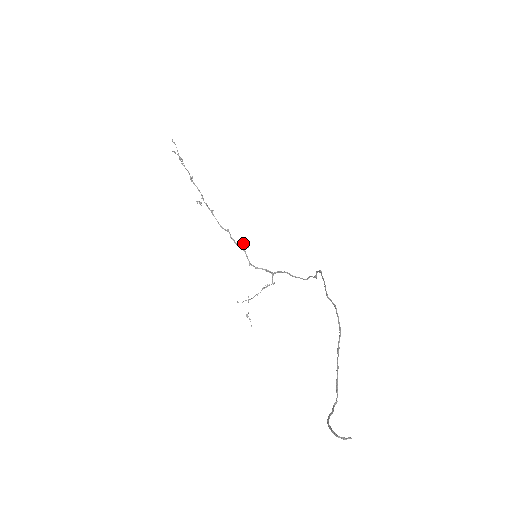
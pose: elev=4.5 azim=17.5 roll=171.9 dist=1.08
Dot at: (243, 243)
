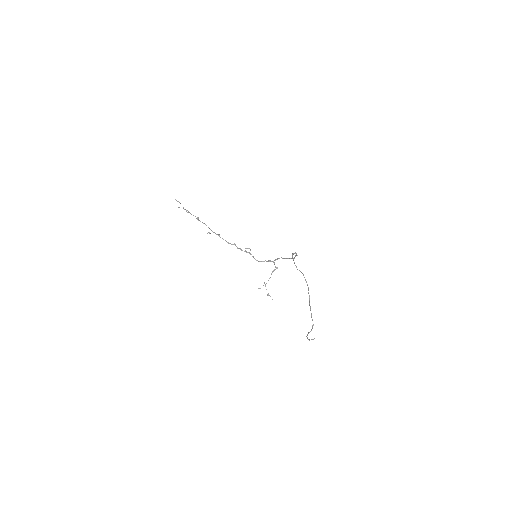
Dot at: occluded
